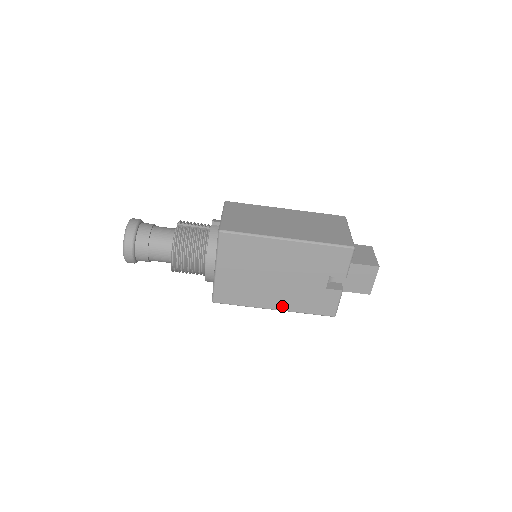
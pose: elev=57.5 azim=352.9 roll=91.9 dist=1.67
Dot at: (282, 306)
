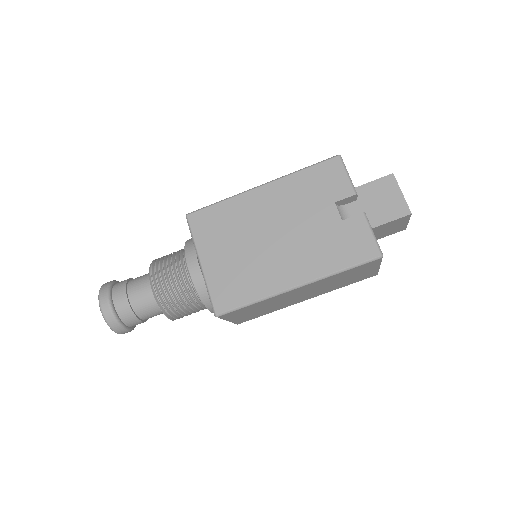
Dot at: (304, 275)
